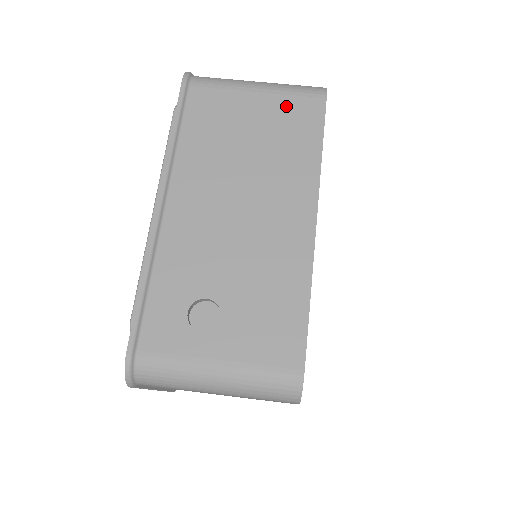
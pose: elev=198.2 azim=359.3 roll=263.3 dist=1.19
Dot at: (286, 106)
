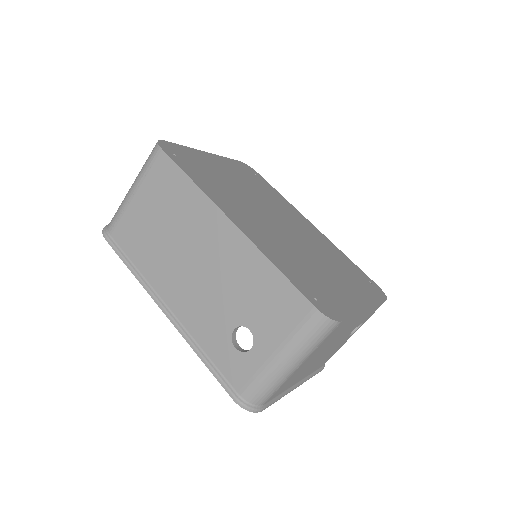
Dot at: (153, 182)
